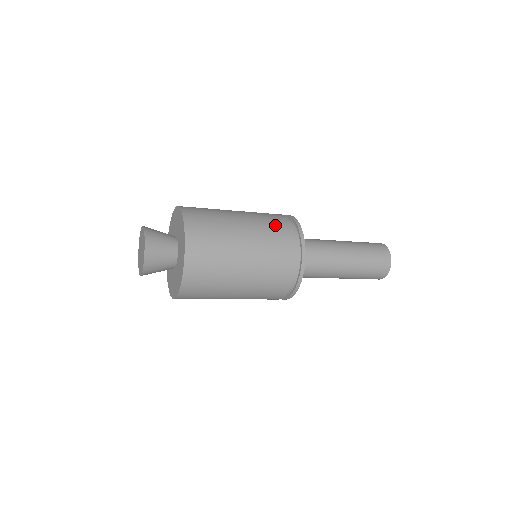
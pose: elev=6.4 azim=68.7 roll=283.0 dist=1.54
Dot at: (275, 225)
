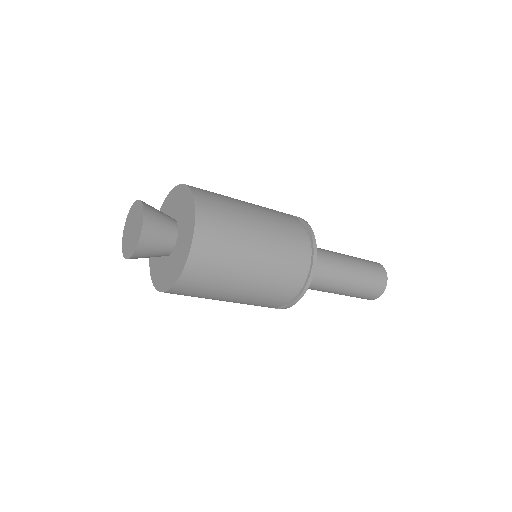
Dot at: occluded
